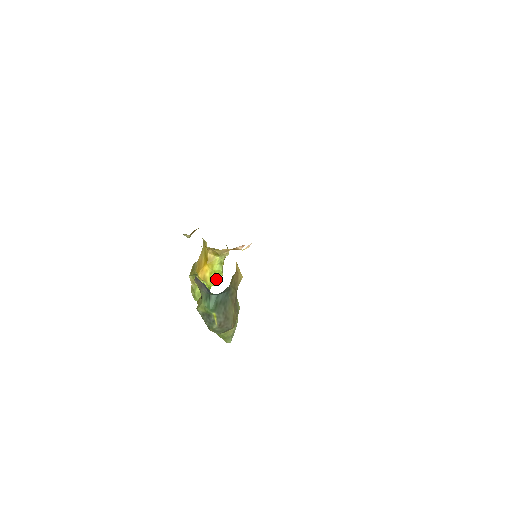
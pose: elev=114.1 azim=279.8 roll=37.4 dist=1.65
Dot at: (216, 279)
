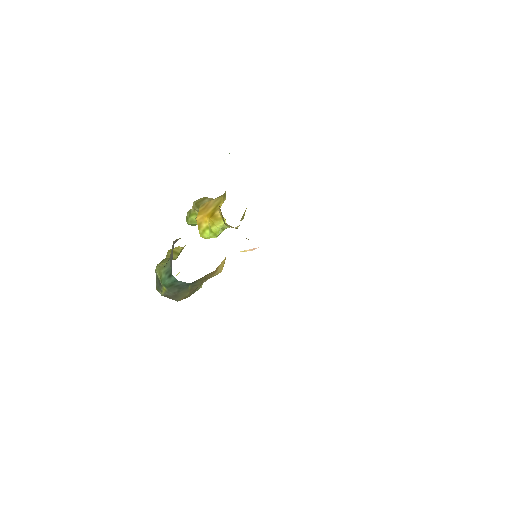
Dot at: (208, 236)
